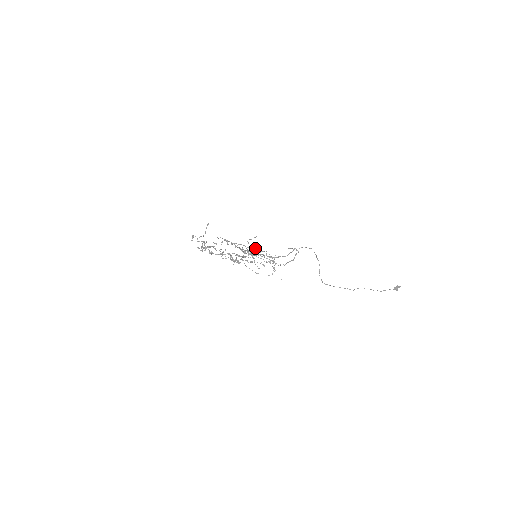
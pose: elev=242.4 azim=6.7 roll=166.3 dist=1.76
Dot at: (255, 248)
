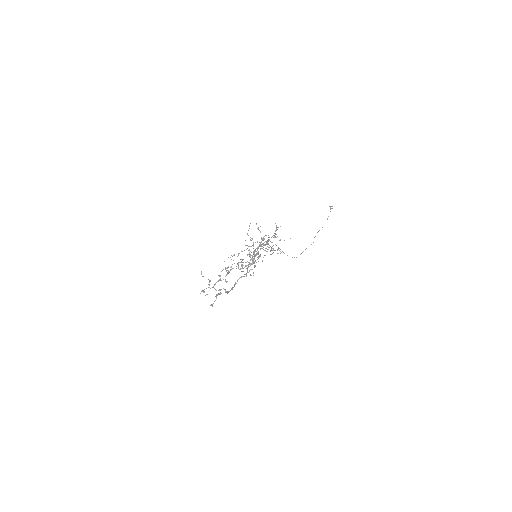
Dot at: (259, 230)
